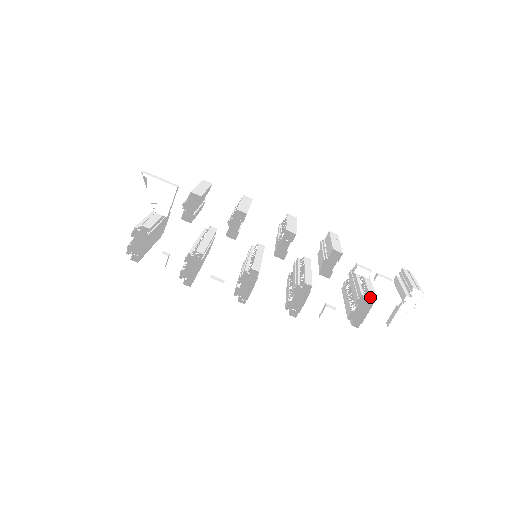
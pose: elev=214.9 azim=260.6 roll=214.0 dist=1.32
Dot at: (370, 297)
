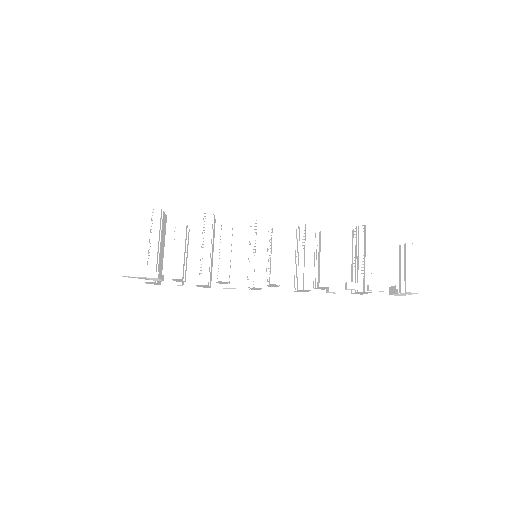
Dot at: occluded
